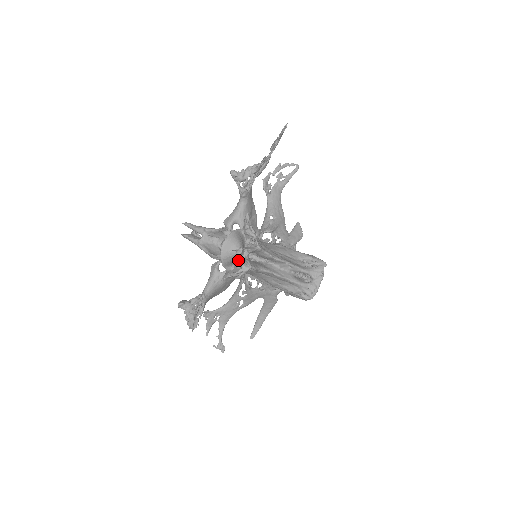
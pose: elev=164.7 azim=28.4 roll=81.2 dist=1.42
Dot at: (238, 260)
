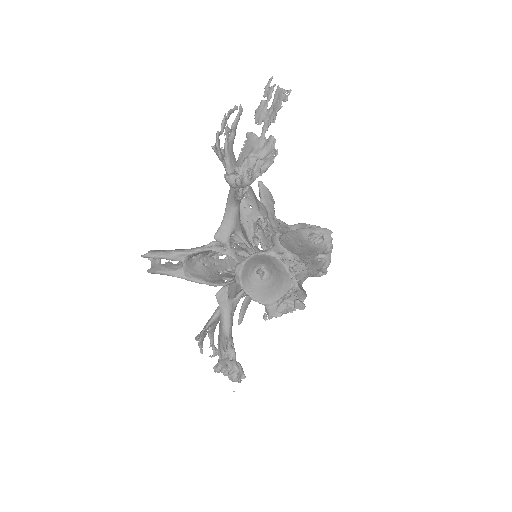
Dot at: (285, 292)
